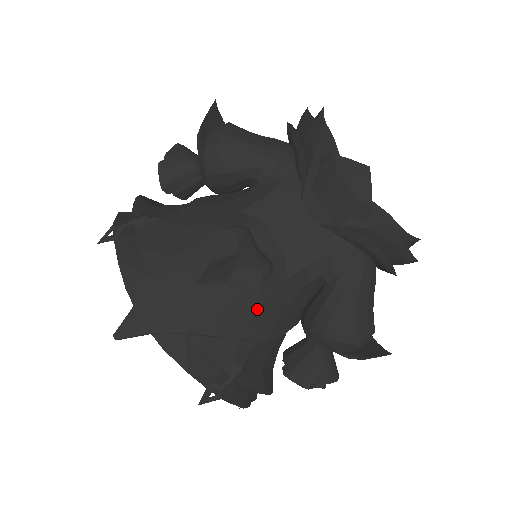
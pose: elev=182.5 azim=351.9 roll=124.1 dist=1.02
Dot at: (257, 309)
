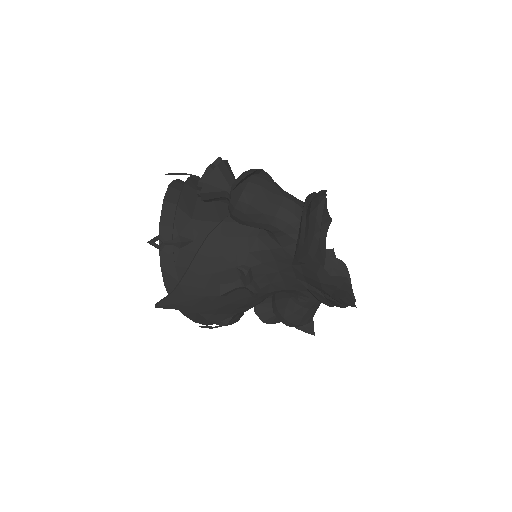
Dot at: (243, 305)
